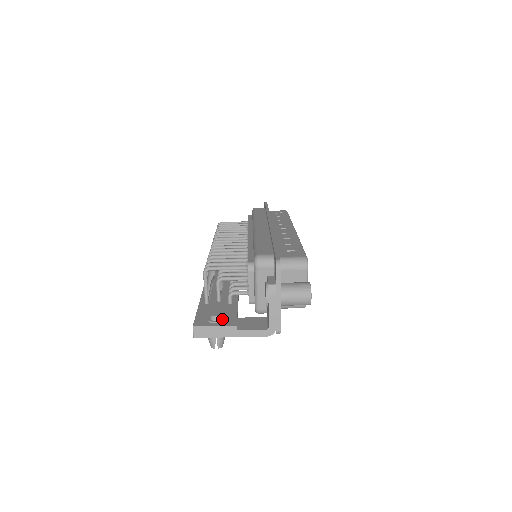
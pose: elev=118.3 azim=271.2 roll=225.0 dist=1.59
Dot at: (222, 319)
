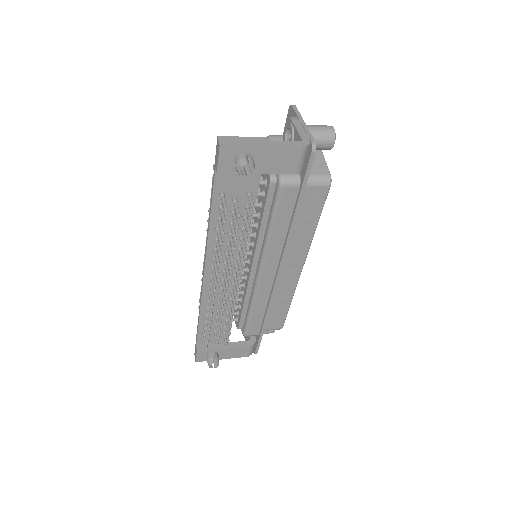
Dot at: occluded
